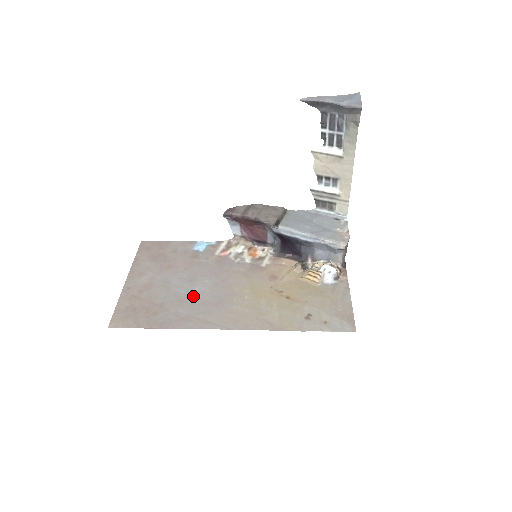
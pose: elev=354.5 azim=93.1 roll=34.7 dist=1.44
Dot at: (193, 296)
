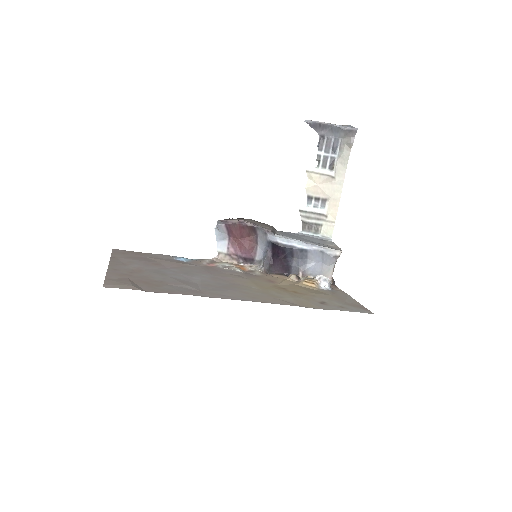
Dot at: (195, 281)
